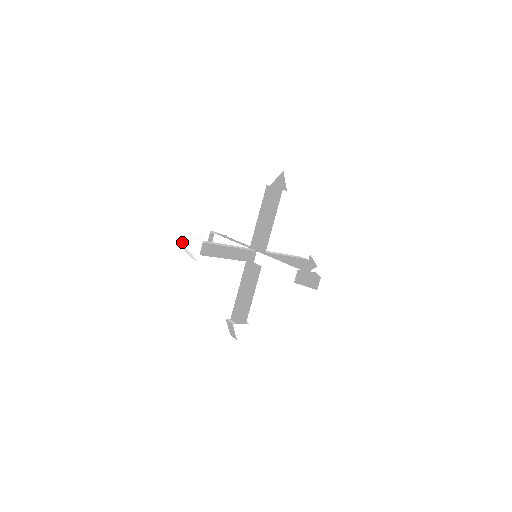
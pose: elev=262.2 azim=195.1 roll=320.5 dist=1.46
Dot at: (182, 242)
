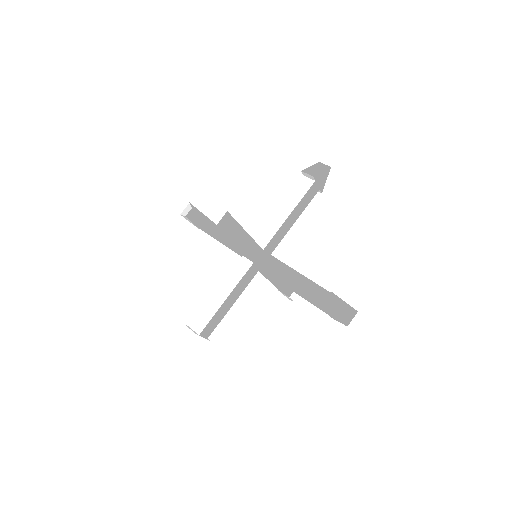
Dot at: (192, 199)
